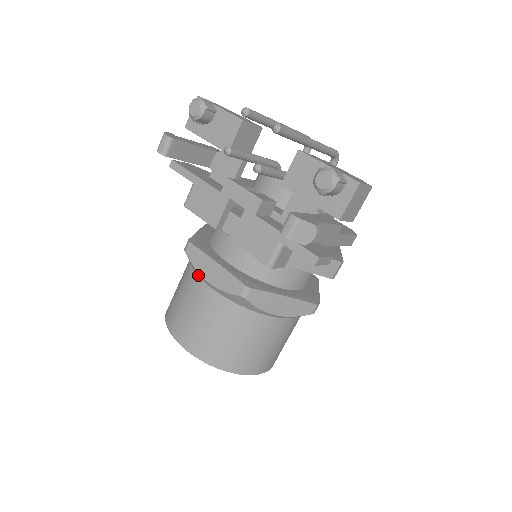
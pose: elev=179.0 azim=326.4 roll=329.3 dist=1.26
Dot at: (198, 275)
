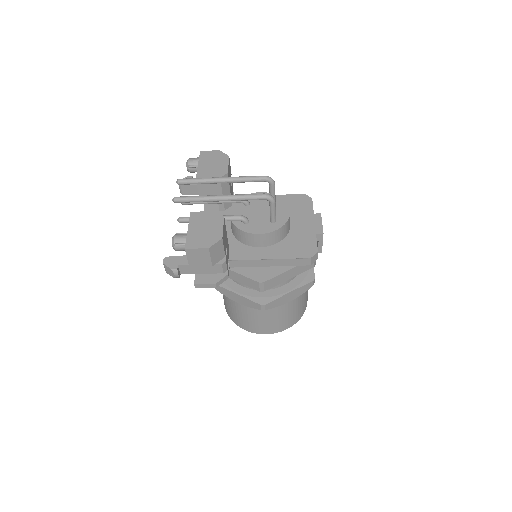
Dot at: occluded
